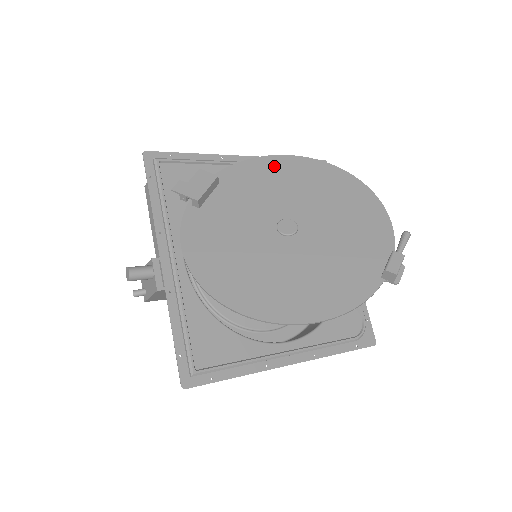
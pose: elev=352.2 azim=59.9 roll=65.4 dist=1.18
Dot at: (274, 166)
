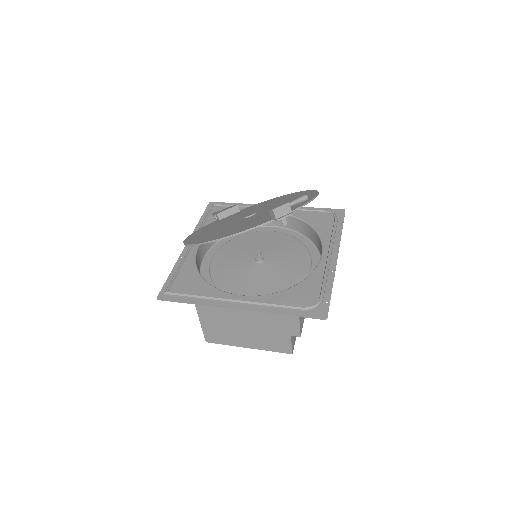
Dot at: (276, 199)
